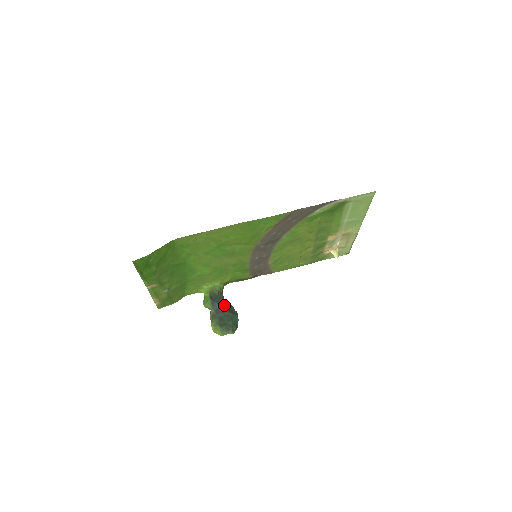
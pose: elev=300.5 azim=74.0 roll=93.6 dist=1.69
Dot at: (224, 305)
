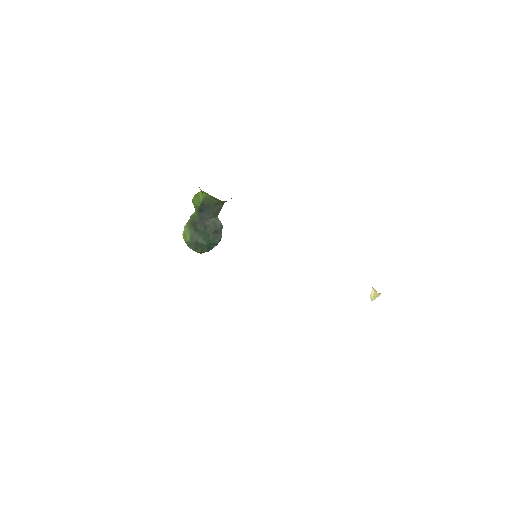
Dot at: (213, 220)
